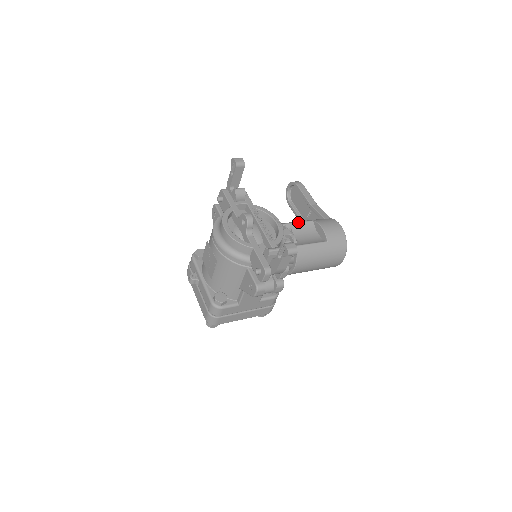
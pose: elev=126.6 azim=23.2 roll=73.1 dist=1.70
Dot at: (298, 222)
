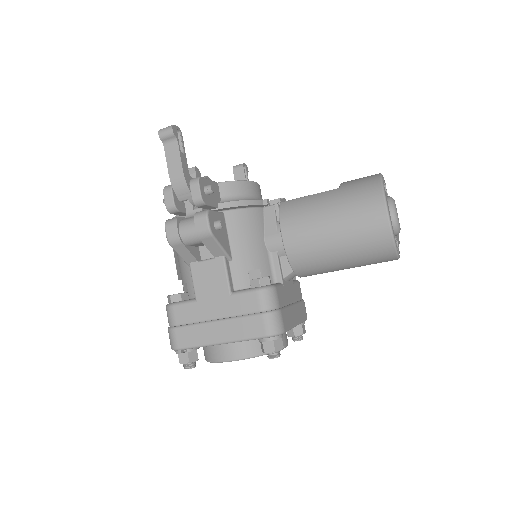
Dot at: occluded
